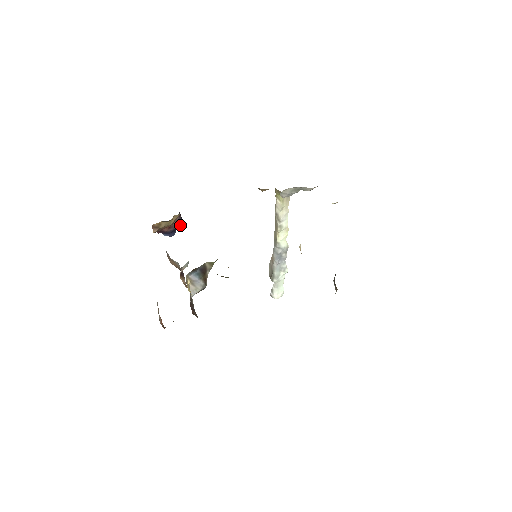
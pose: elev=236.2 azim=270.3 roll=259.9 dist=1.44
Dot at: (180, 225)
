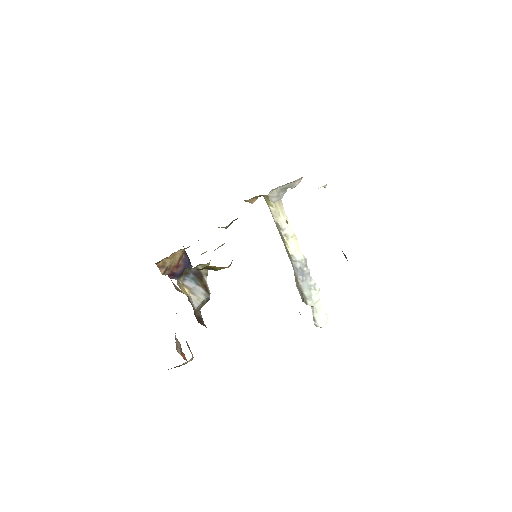
Dot at: (189, 264)
